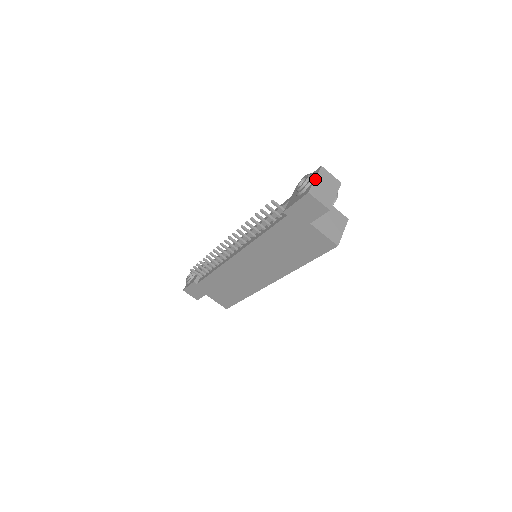
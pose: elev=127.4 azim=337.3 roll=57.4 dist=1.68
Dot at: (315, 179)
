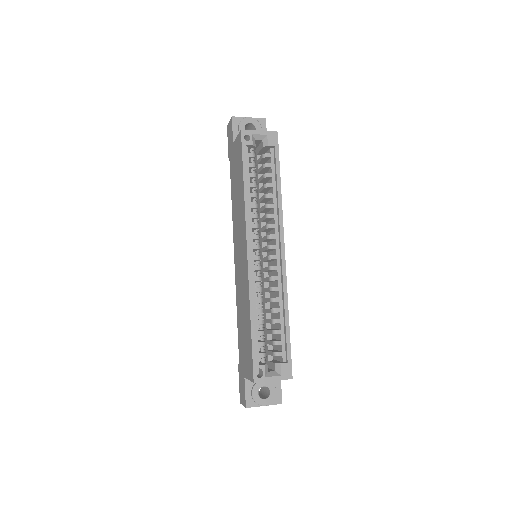
Dot at: occluded
